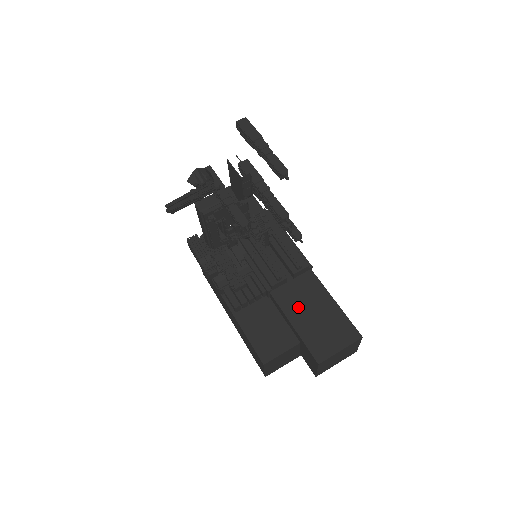
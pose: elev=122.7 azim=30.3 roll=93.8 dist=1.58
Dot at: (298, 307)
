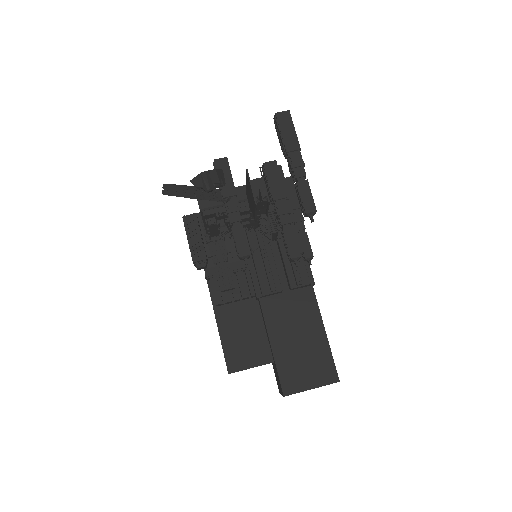
Dot at: (284, 326)
